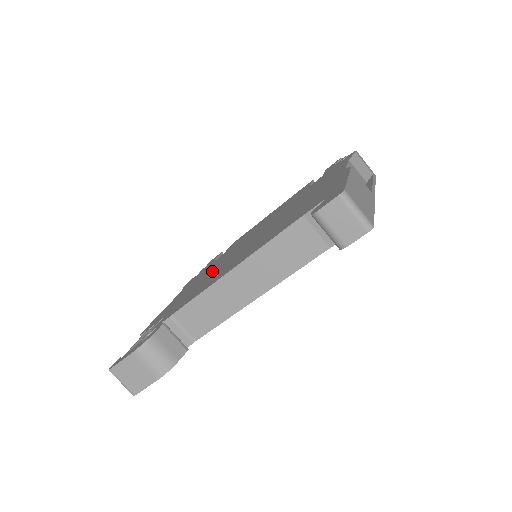
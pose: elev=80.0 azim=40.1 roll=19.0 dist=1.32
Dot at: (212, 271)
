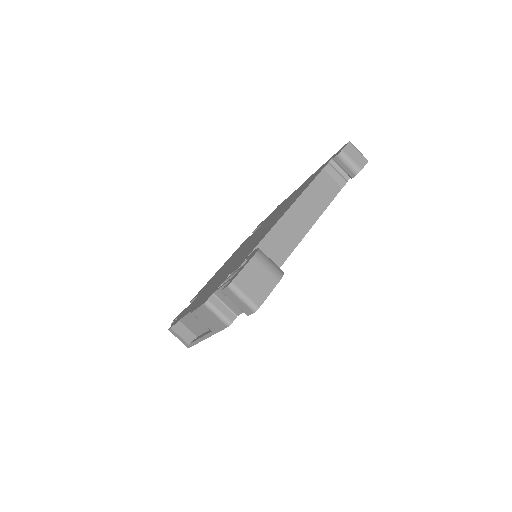
Dot at: (231, 265)
